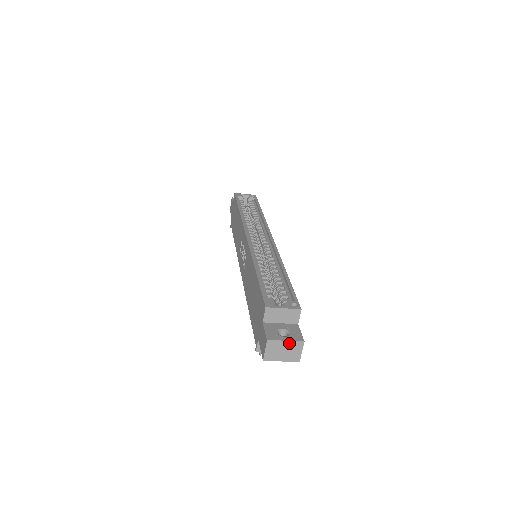
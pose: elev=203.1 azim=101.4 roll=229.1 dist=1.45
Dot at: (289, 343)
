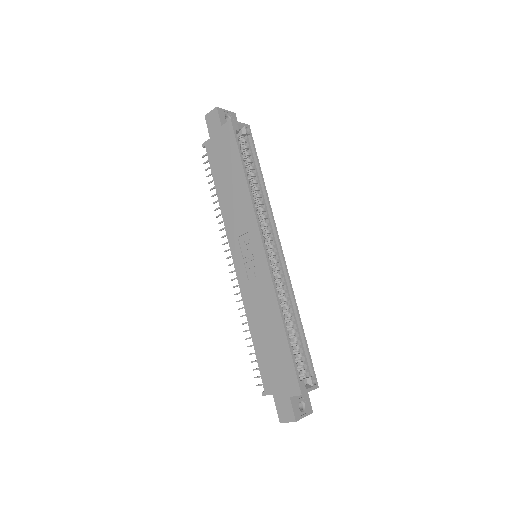
Dot at: (305, 416)
